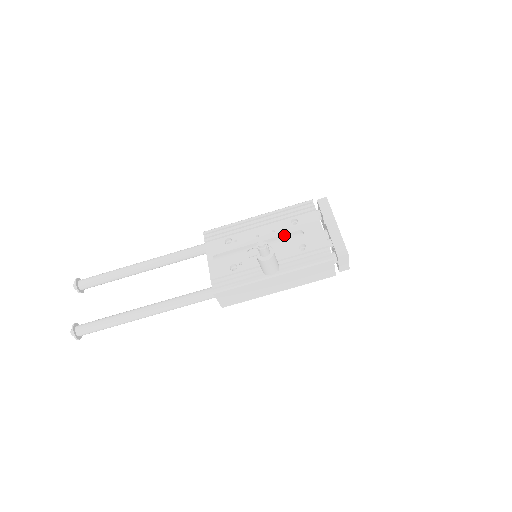
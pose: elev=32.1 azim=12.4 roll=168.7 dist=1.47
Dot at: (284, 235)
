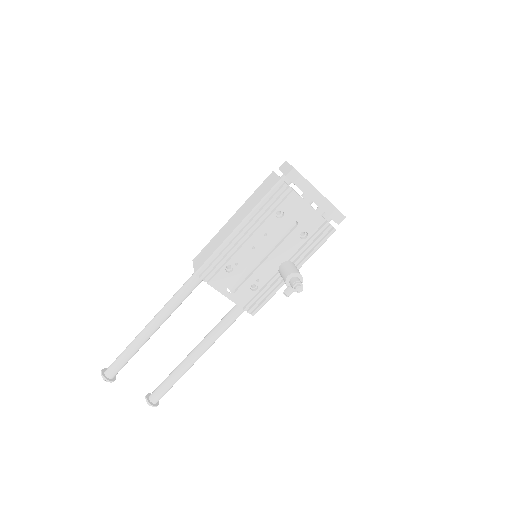
Dot at: (278, 232)
